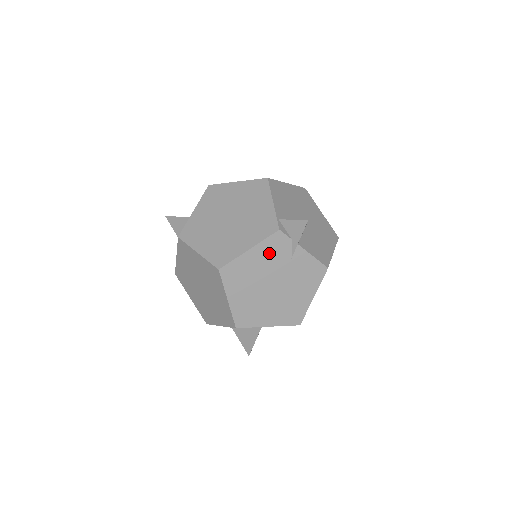
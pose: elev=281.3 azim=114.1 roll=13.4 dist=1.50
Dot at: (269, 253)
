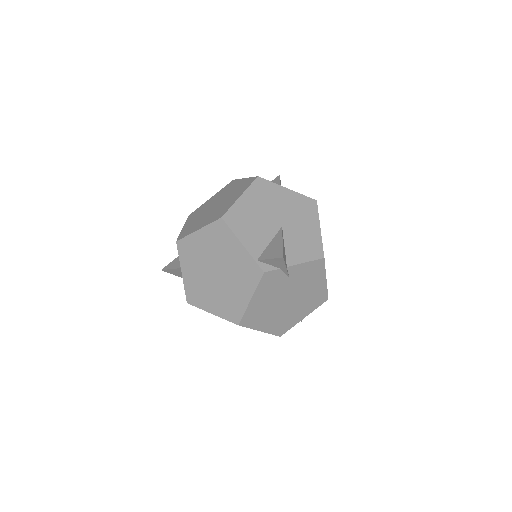
Dot at: (268, 289)
